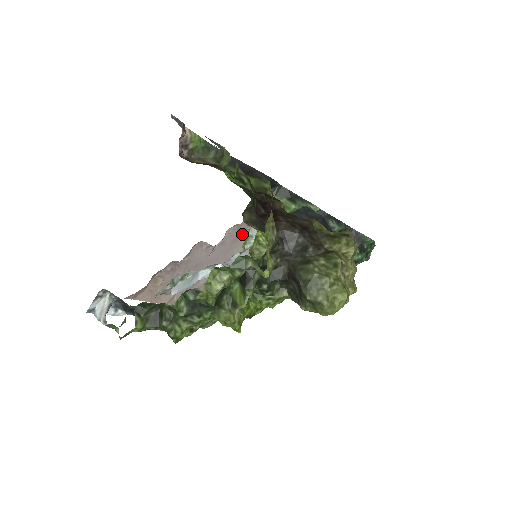
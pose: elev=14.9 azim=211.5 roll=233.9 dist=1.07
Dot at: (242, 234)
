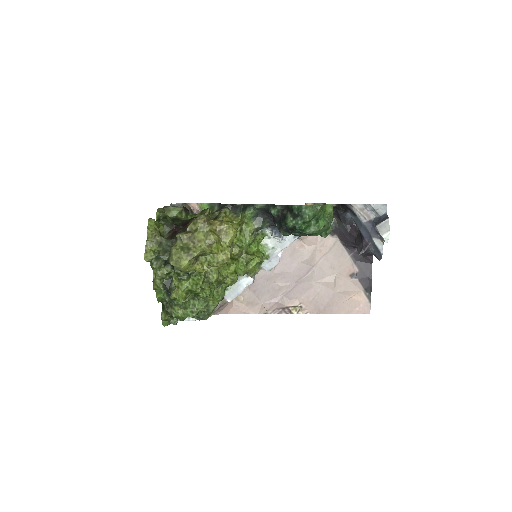
Dot at: (298, 246)
